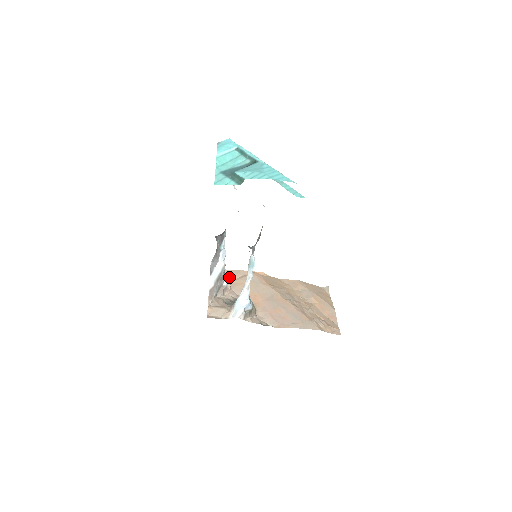
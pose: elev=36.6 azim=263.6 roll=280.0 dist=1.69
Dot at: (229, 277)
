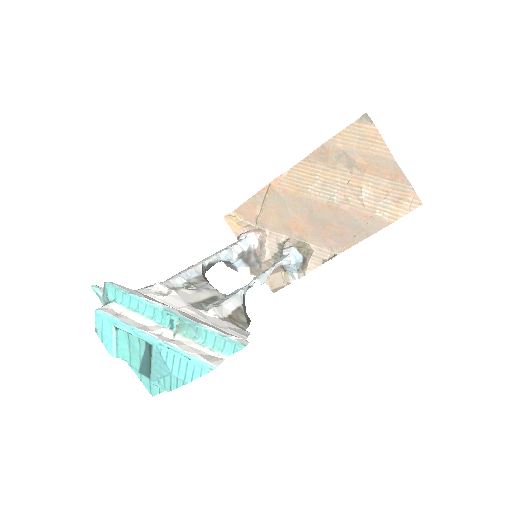
Dot at: (252, 213)
